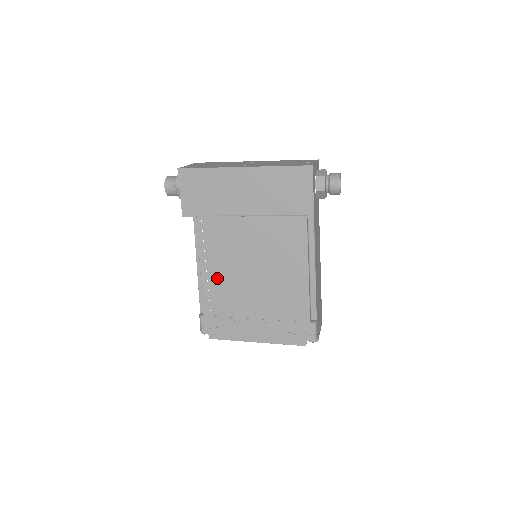
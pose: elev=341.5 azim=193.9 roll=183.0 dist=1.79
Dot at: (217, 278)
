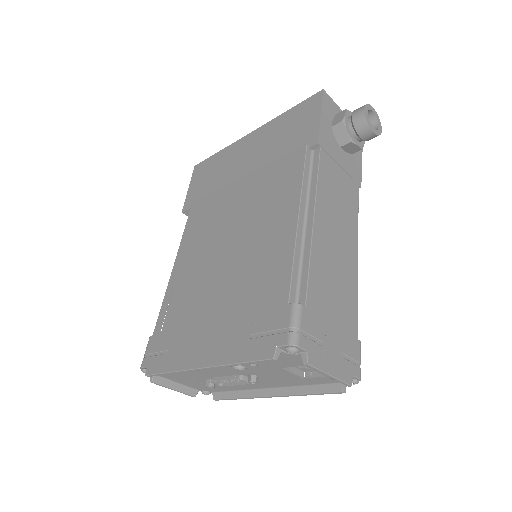
Dot at: (186, 271)
